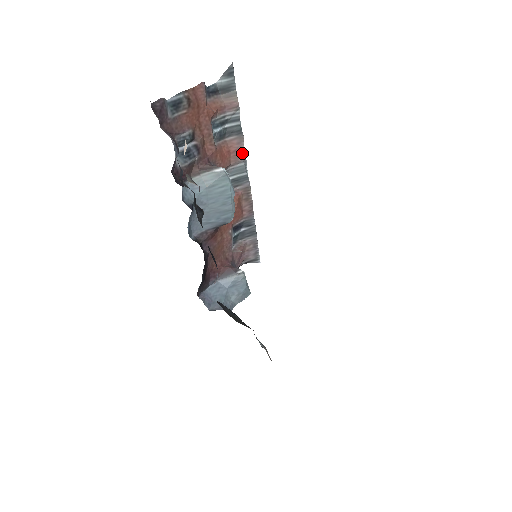
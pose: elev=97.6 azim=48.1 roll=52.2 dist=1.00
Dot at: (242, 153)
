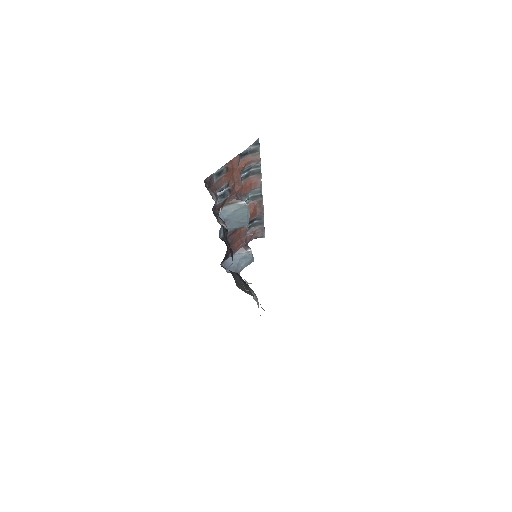
Dot at: (260, 183)
